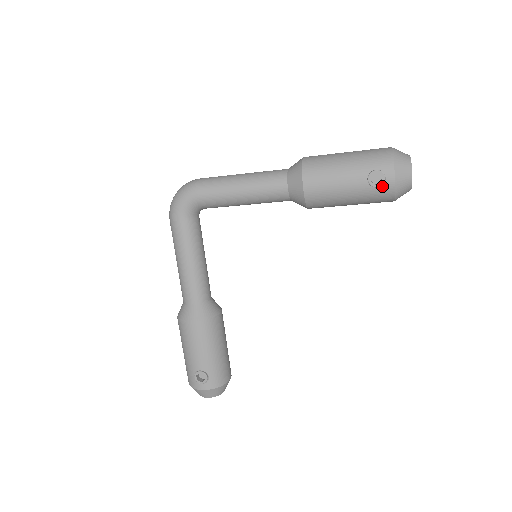
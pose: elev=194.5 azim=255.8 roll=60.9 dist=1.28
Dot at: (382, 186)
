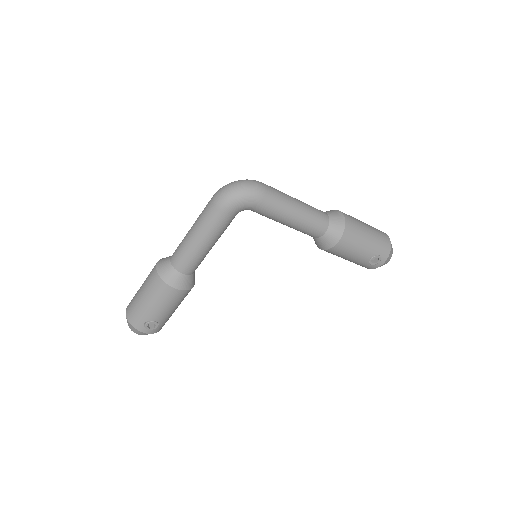
Dot at: (373, 264)
